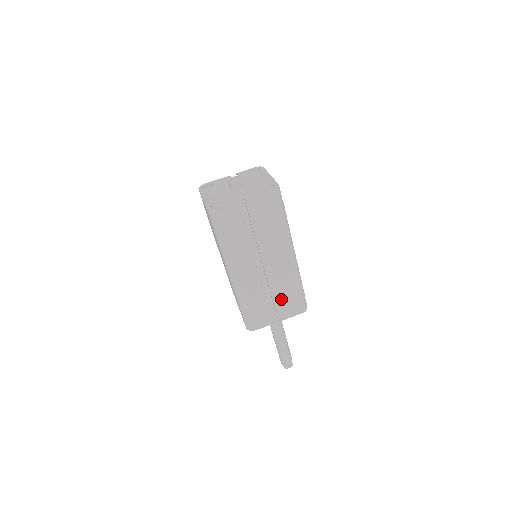
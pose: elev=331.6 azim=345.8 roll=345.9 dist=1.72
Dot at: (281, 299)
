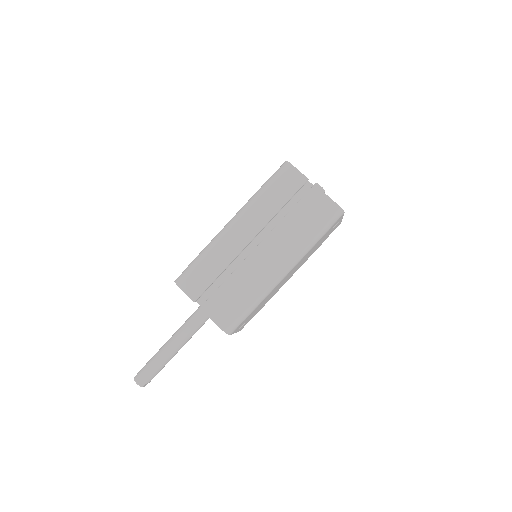
Dot at: (228, 291)
